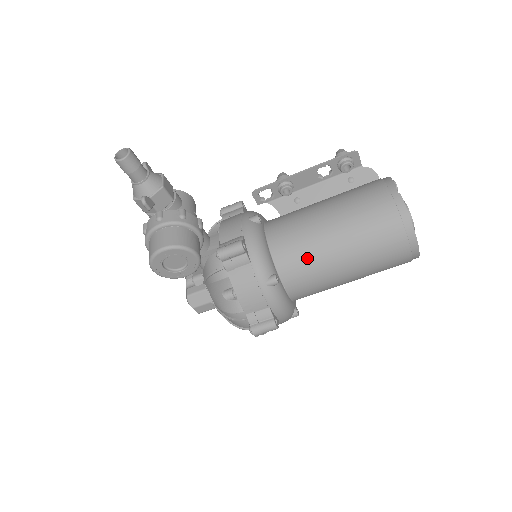
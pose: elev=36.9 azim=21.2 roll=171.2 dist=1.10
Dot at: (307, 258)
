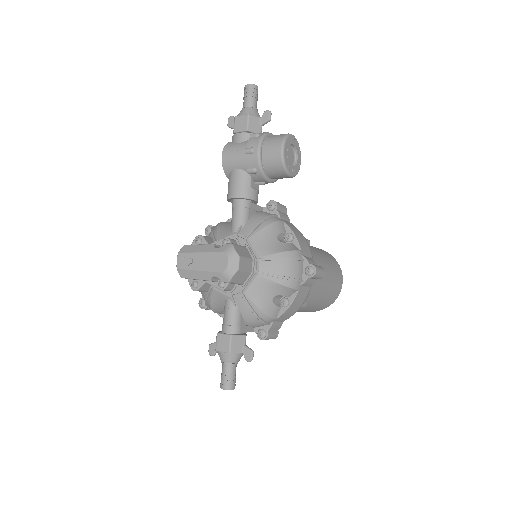
Dot at: occluded
